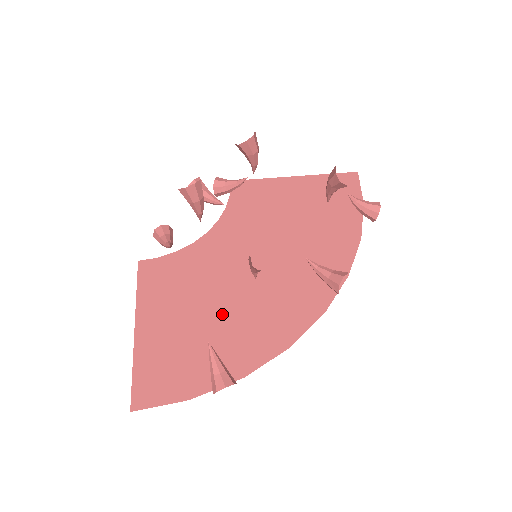
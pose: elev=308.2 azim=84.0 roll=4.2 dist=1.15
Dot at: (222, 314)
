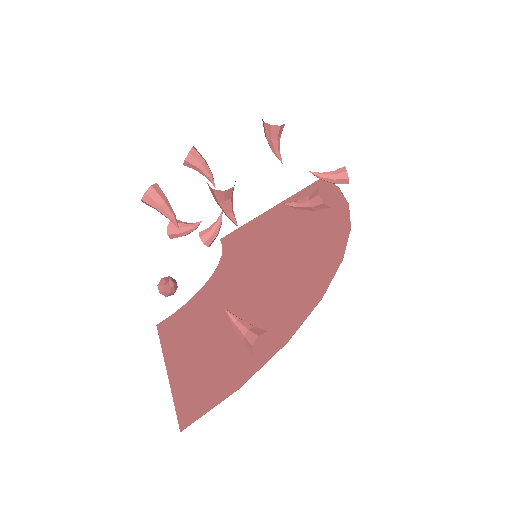
Dot at: (246, 314)
